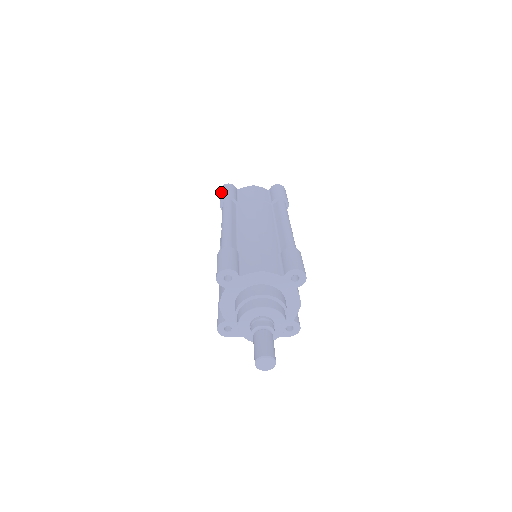
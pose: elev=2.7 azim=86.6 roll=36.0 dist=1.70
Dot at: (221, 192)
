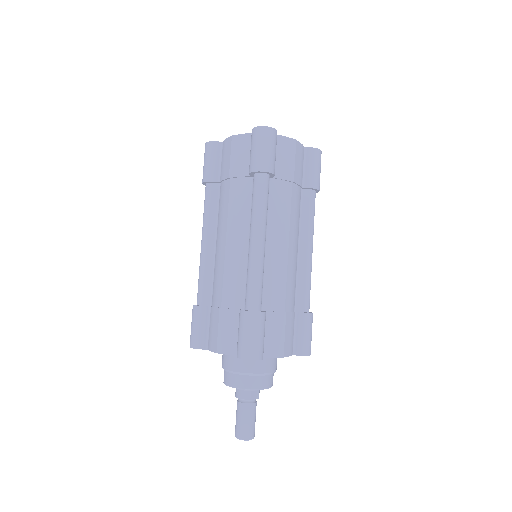
Dot at: (261, 146)
